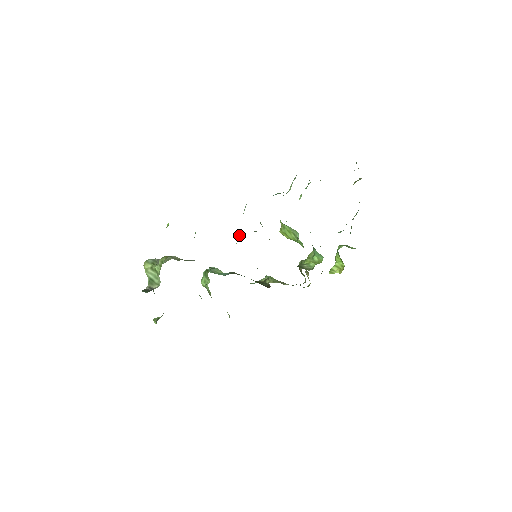
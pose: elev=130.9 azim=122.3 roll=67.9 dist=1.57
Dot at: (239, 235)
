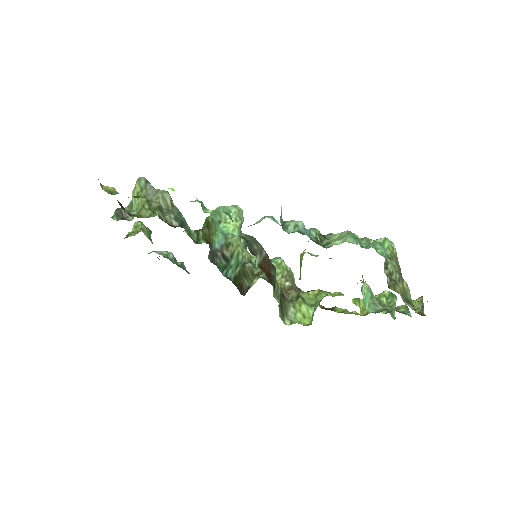
Dot at: (238, 236)
